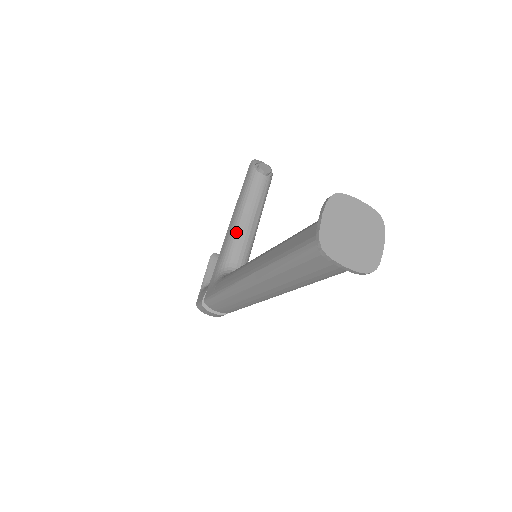
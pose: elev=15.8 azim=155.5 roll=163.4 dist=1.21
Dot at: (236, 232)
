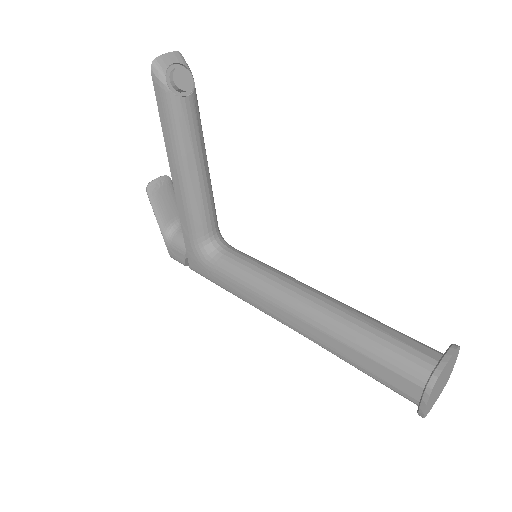
Dot at: (194, 199)
